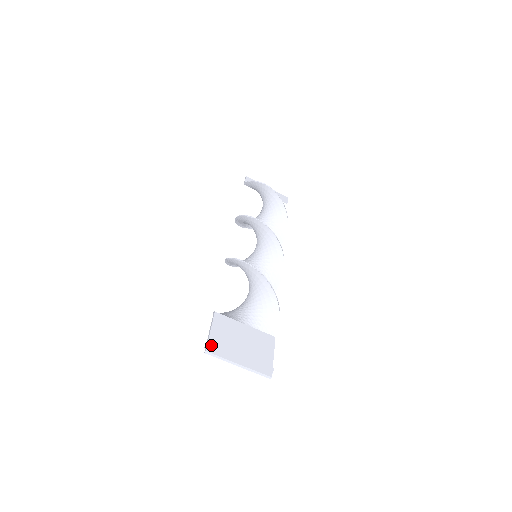
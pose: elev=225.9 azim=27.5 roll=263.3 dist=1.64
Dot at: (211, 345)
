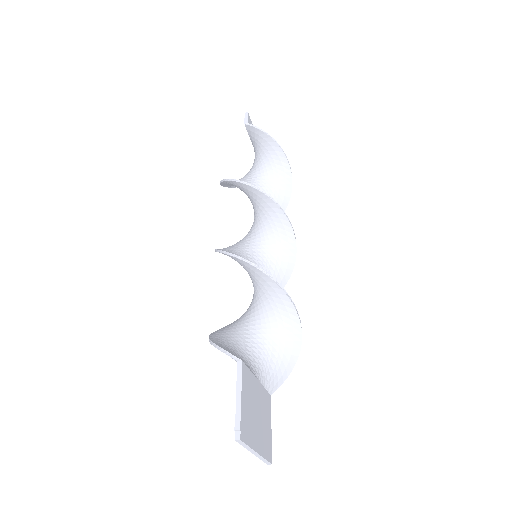
Dot at: (243, 426)
